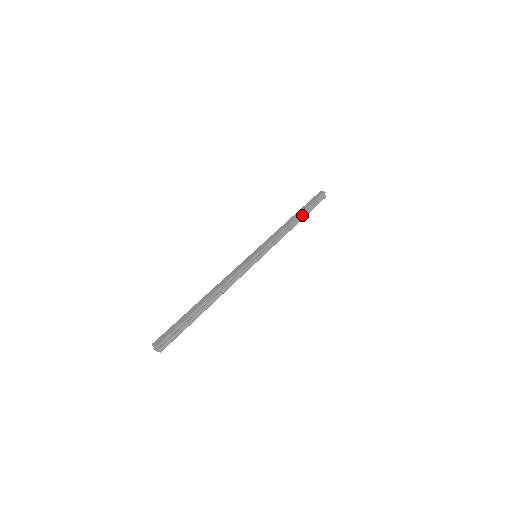
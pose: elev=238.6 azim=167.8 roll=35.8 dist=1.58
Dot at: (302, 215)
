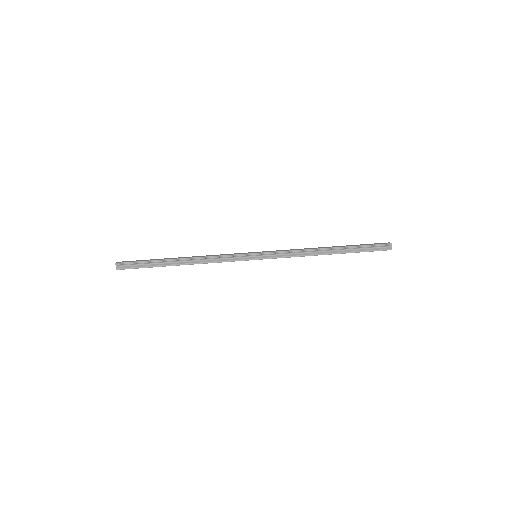
Dot at: (341, 250)
